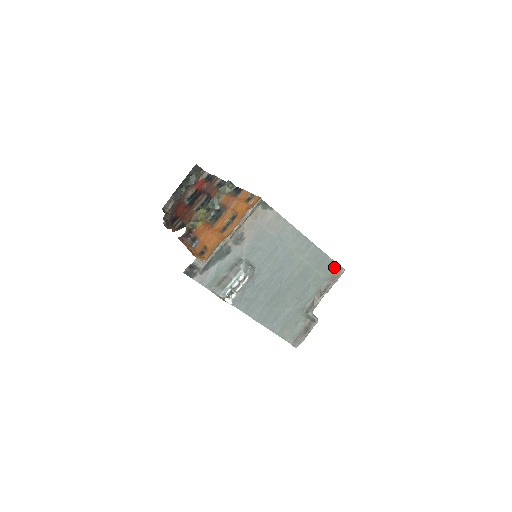
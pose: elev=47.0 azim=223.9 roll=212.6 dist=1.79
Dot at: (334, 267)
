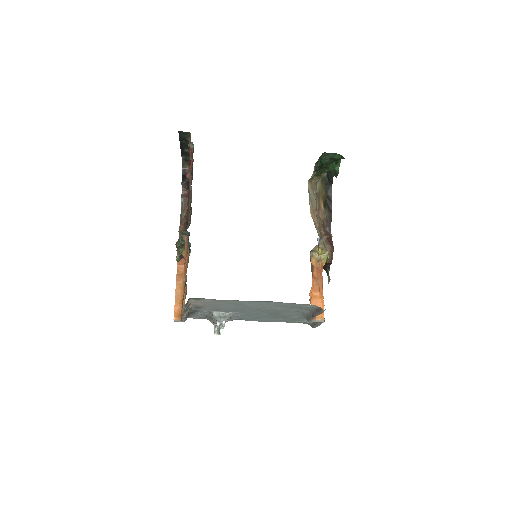
Dot at: (312, 306)
